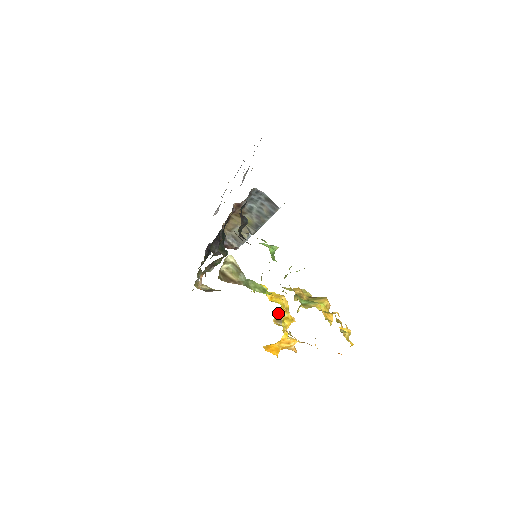
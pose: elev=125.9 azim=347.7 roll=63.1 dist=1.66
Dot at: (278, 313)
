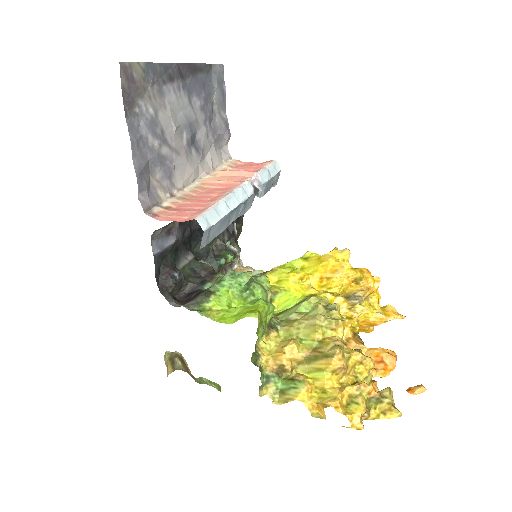
Dot at: (340, 294)
